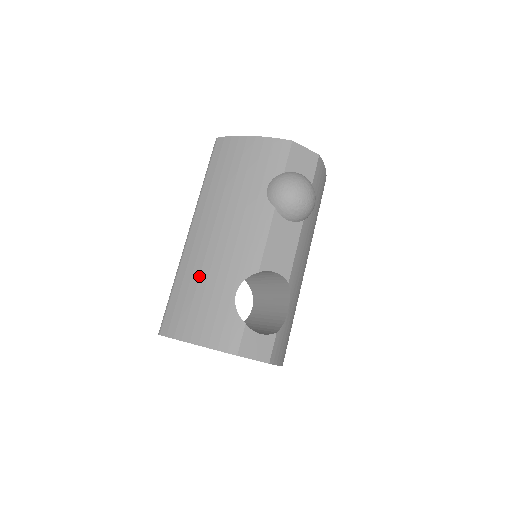
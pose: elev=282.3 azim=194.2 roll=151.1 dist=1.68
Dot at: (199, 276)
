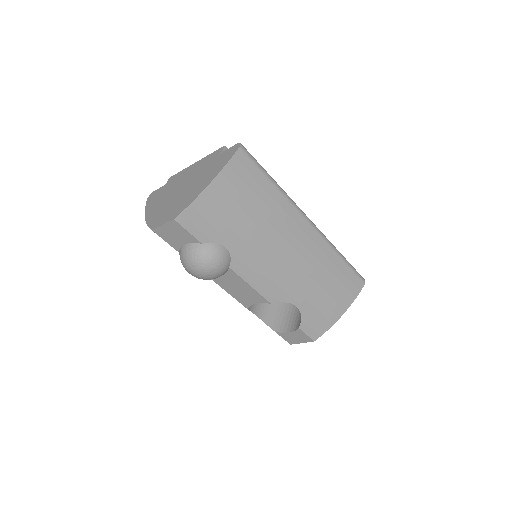
Dot at: occluded
